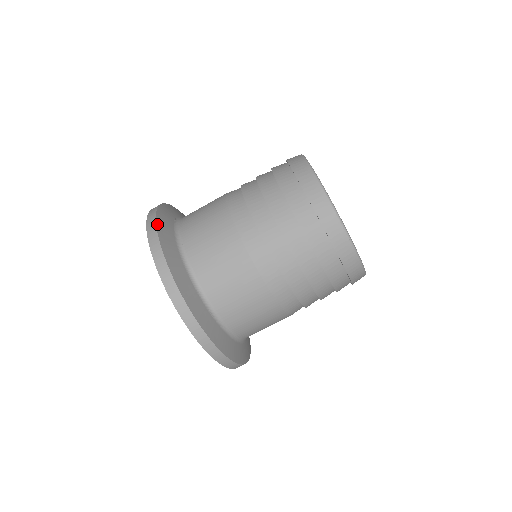
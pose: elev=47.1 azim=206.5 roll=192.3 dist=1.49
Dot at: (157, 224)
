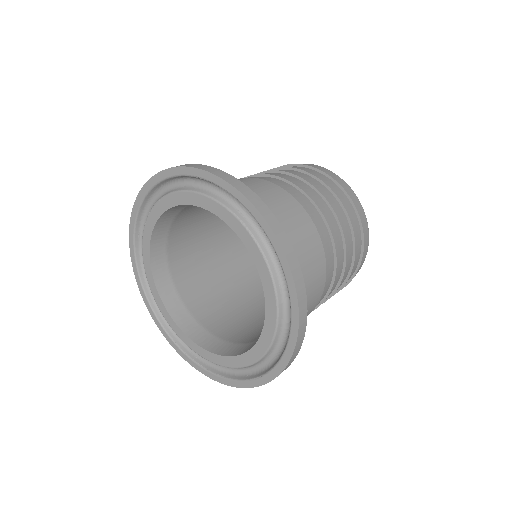
Dot at: occluded
